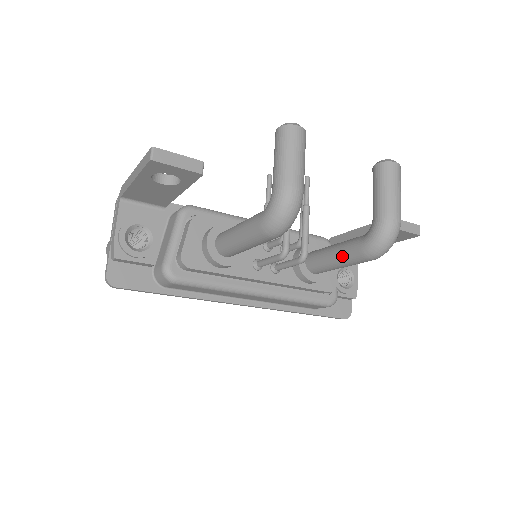
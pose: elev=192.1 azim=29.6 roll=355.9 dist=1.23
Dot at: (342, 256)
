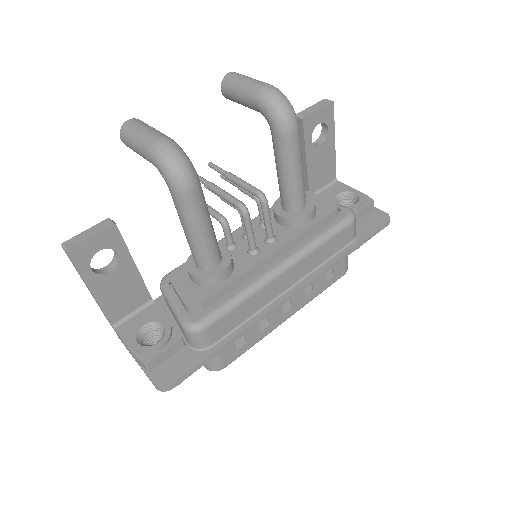
Dot at: (283, 161)
